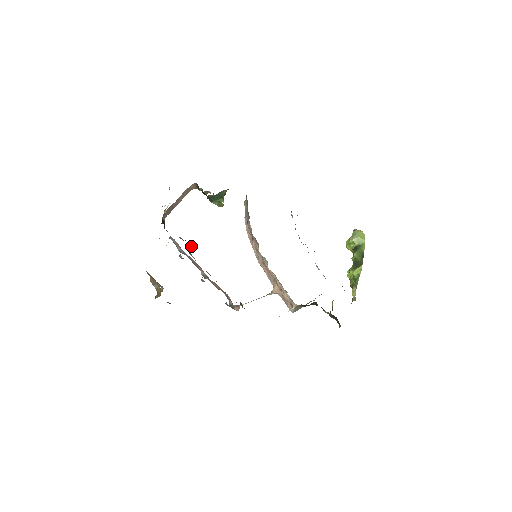
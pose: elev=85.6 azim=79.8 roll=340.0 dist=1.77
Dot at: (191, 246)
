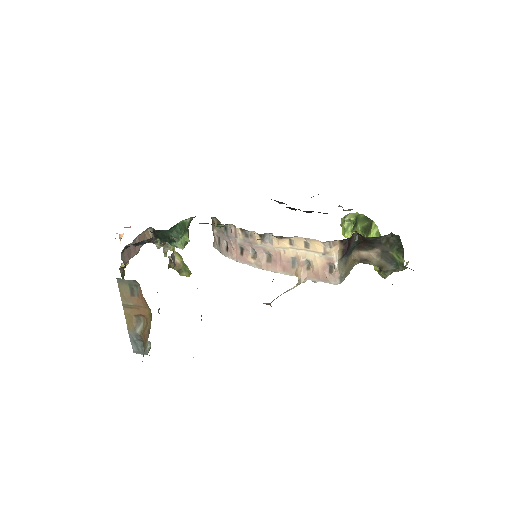
Dot at: occluded
